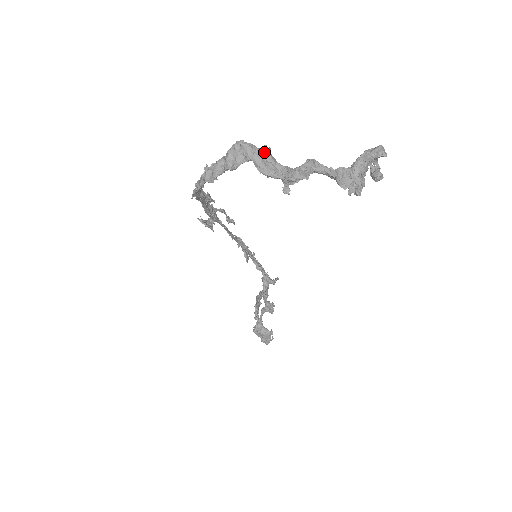
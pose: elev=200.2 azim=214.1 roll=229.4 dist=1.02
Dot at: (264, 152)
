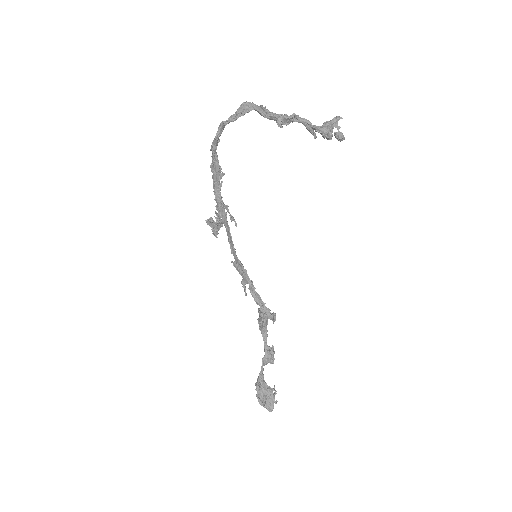
Dot at: (262, 107)
